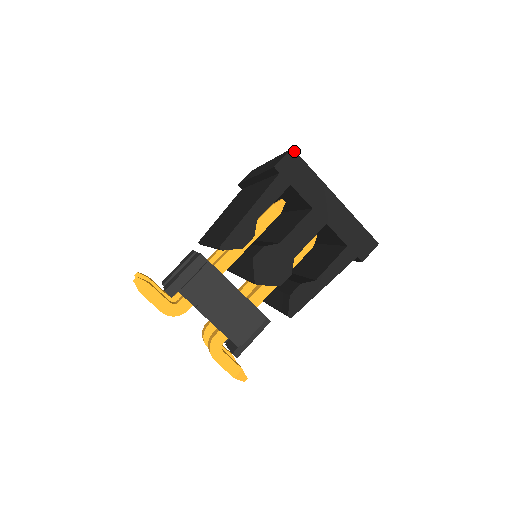
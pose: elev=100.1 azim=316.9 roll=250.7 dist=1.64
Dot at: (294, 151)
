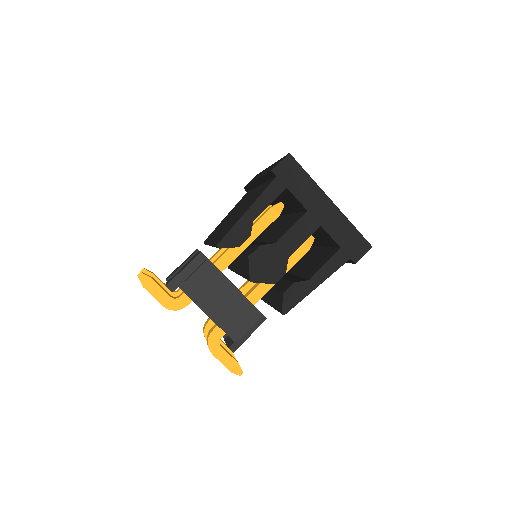
Dot at: (291, 156)
